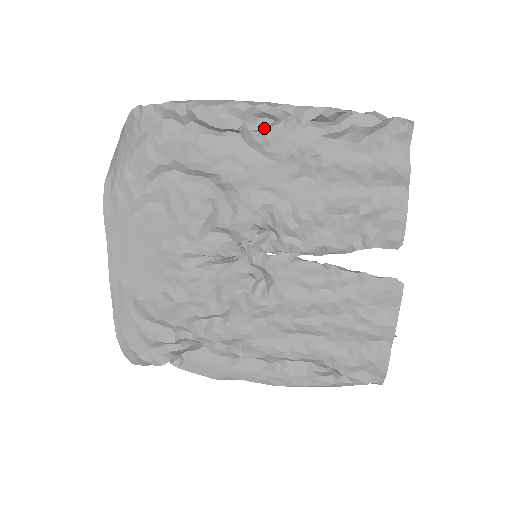
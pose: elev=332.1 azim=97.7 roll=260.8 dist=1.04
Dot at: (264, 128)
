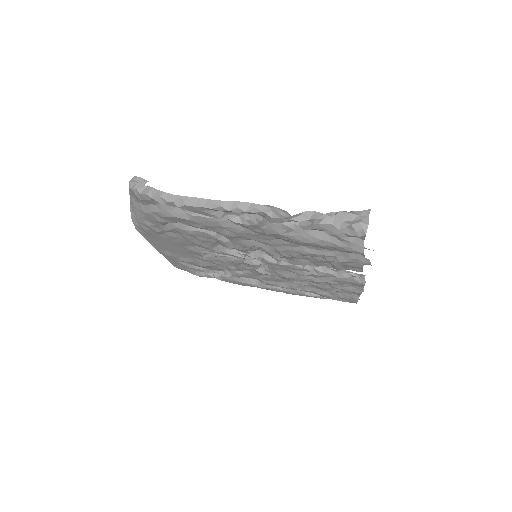
Dot at: (242, 217)
